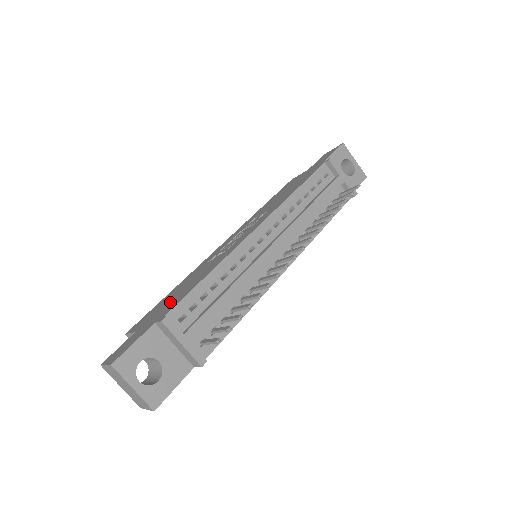
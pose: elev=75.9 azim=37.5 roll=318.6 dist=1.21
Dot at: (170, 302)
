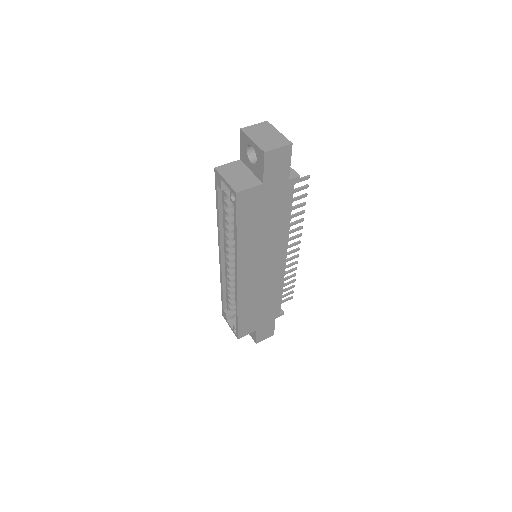
Dot at: occluded
